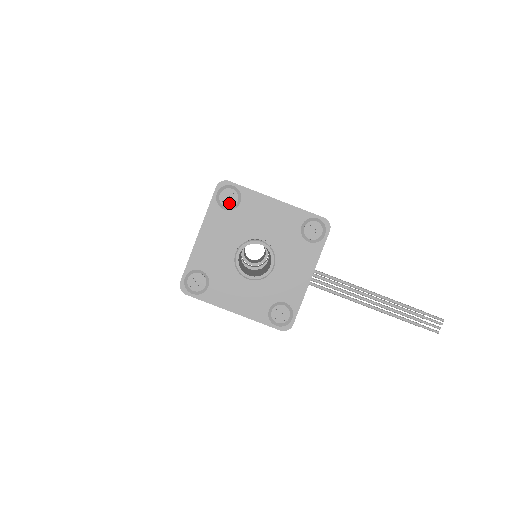
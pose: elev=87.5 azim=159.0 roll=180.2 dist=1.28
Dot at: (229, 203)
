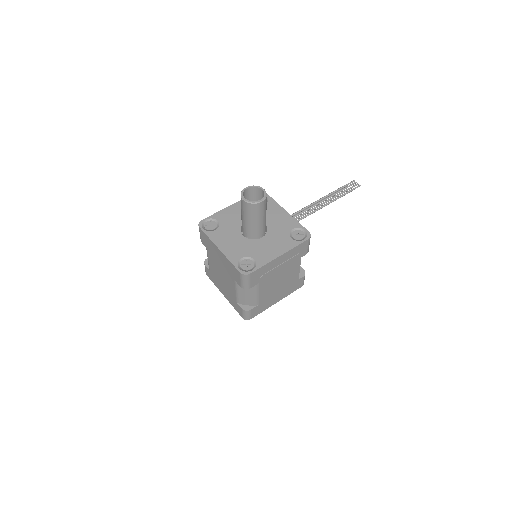
Dot at: (214, 227)
